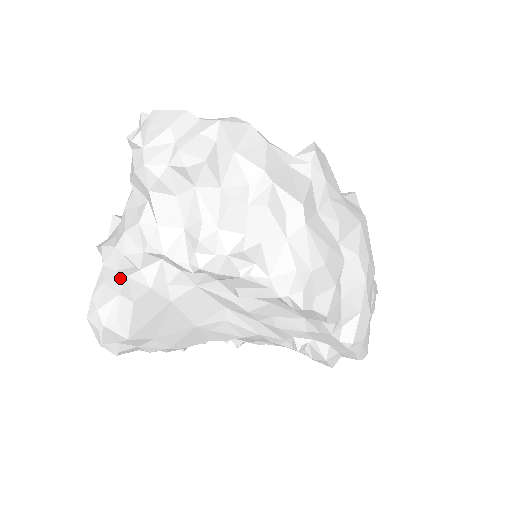
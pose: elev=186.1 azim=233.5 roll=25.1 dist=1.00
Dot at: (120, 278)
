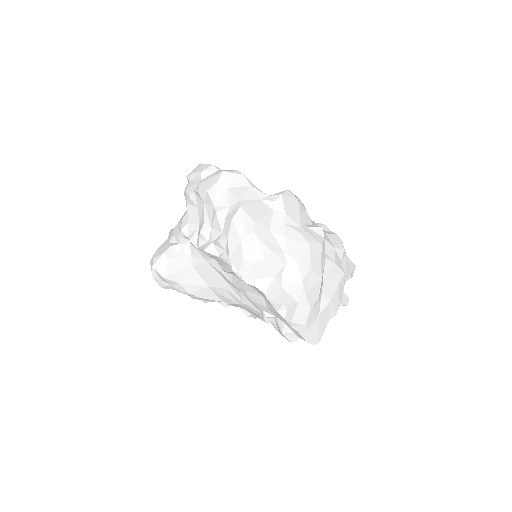
Dot at: (168, 246)
